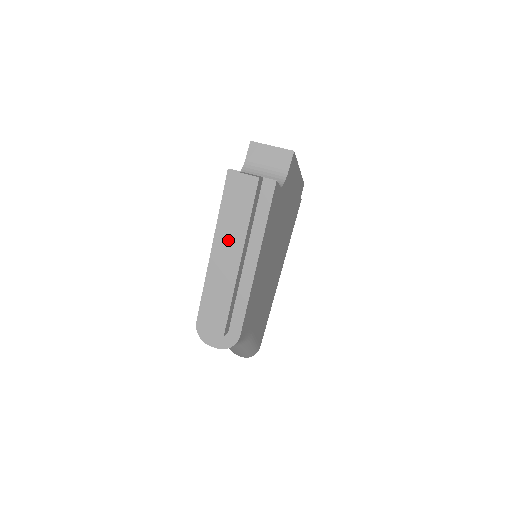
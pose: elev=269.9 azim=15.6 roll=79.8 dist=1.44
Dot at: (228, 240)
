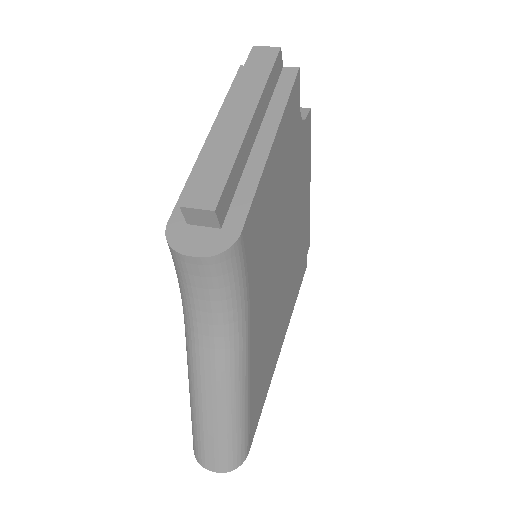
Dot at: (236, 100)
